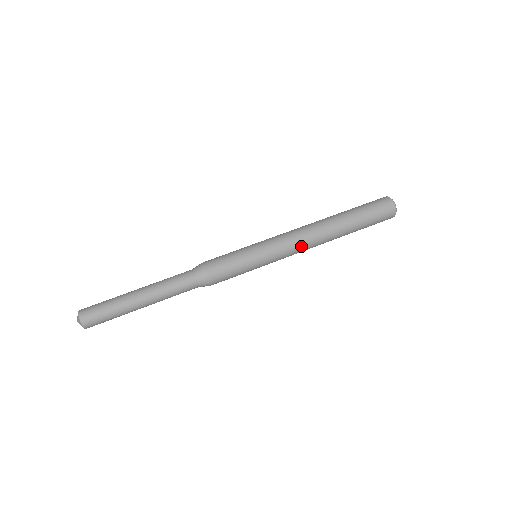
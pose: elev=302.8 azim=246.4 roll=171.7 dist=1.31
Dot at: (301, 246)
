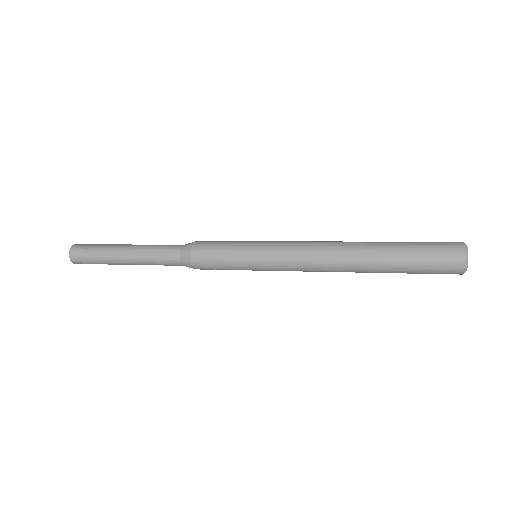
Dot at: (308, 246)
